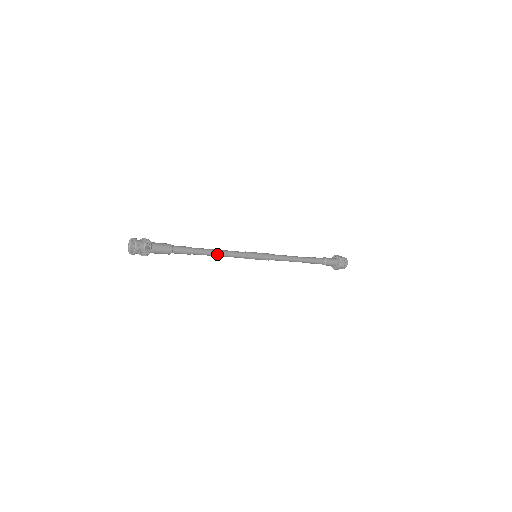
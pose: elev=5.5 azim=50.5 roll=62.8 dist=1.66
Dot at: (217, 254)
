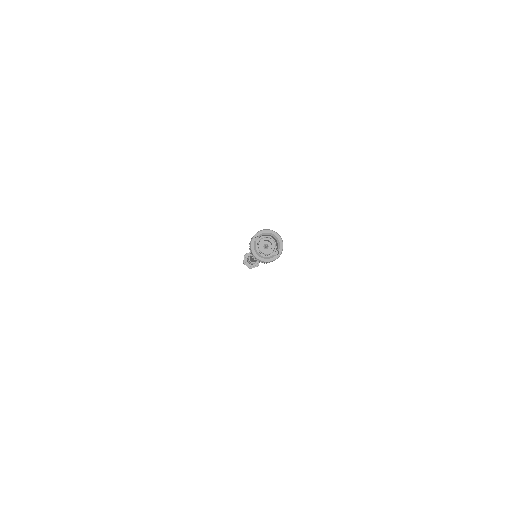
Dot at: occluded
